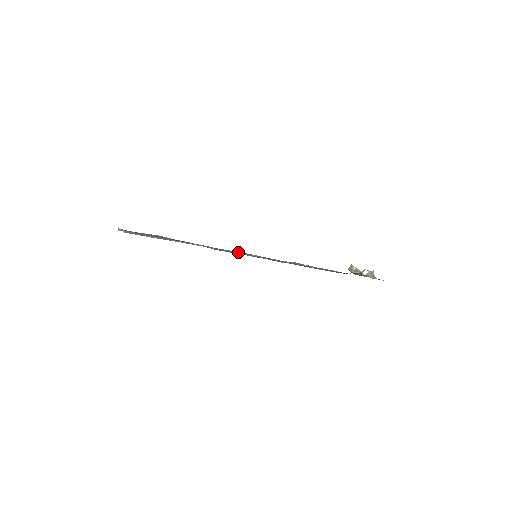
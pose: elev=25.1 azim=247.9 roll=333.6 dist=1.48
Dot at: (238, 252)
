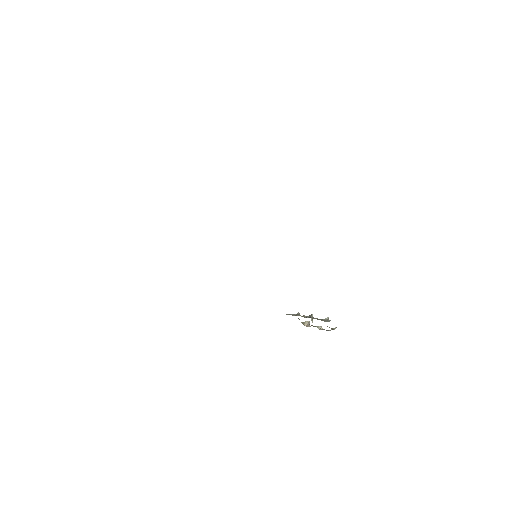
Dot at: occluded
